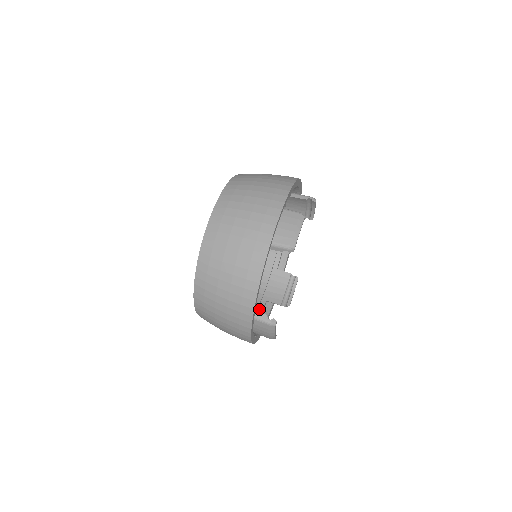
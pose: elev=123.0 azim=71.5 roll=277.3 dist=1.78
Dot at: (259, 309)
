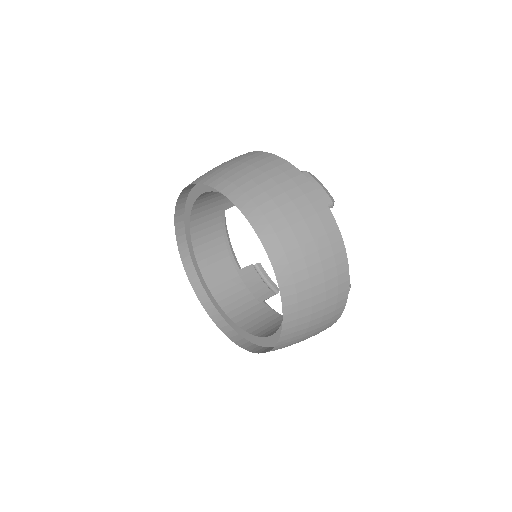
Dot at: (270, 311)
